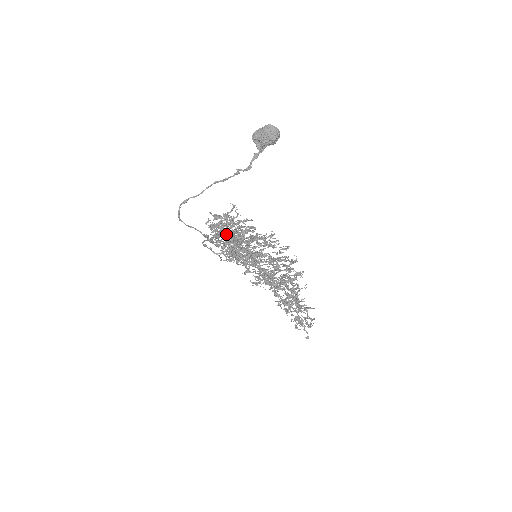
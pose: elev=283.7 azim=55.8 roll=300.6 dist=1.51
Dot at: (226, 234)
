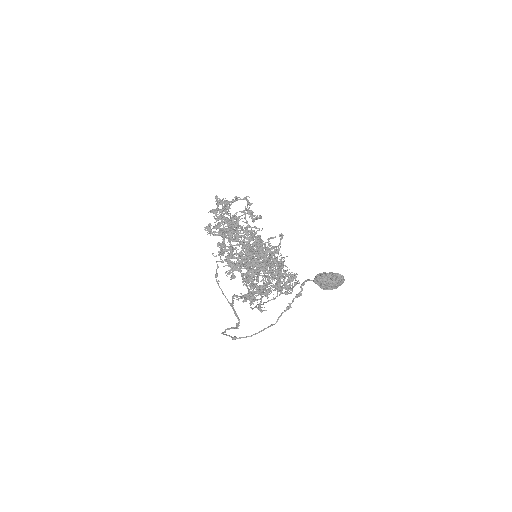
Dot at: (239, 264)
